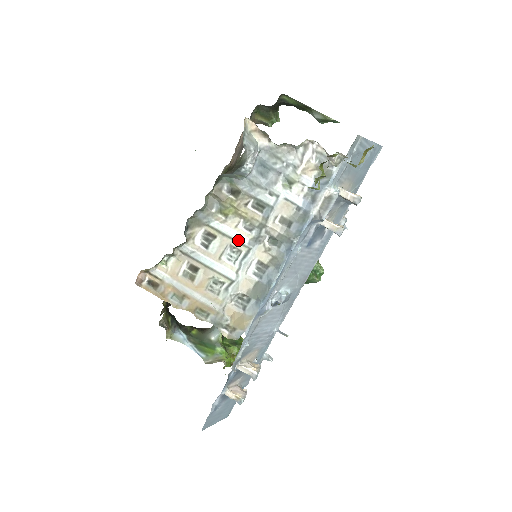
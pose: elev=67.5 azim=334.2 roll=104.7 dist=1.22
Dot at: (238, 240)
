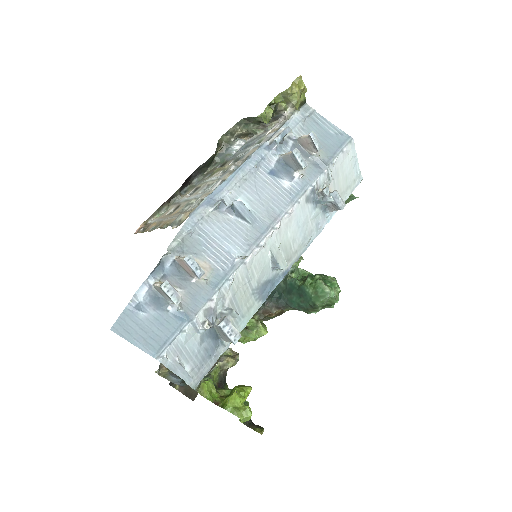
Dot at: (214, 179)
